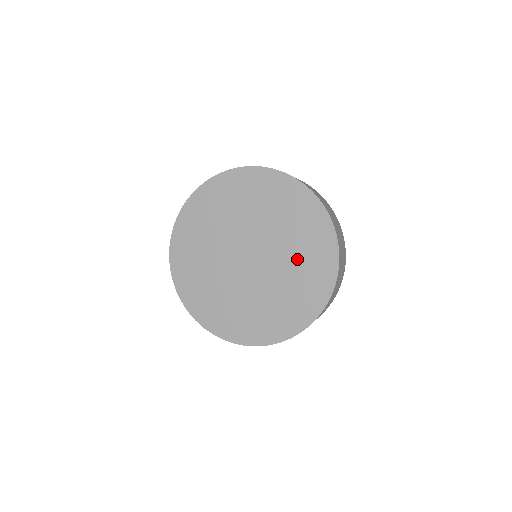
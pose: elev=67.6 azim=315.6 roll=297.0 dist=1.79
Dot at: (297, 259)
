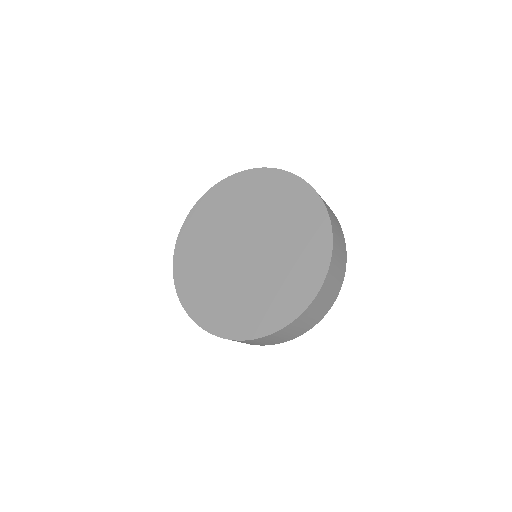
Dot at: (292, 243)
